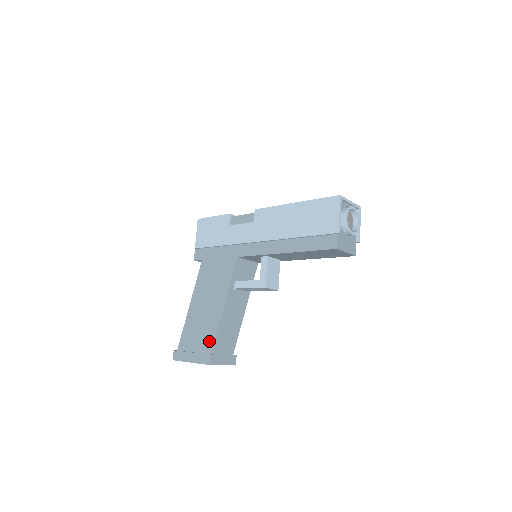
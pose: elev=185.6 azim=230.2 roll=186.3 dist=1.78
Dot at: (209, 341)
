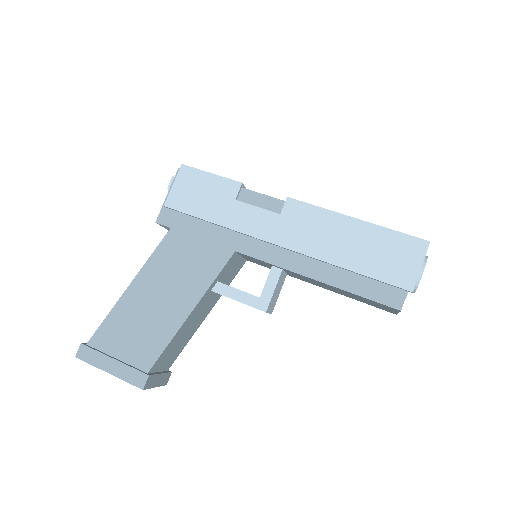
Dot at: (150, 353)
